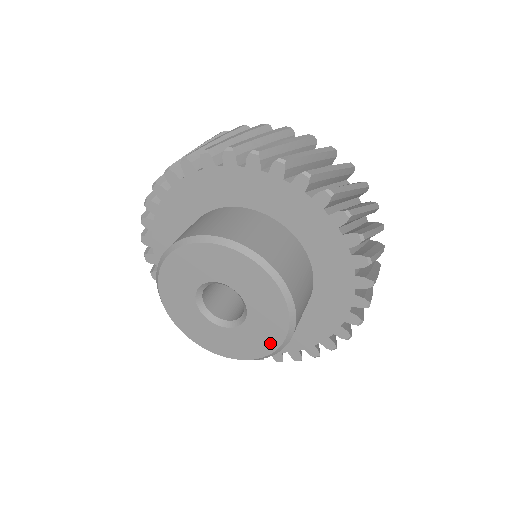
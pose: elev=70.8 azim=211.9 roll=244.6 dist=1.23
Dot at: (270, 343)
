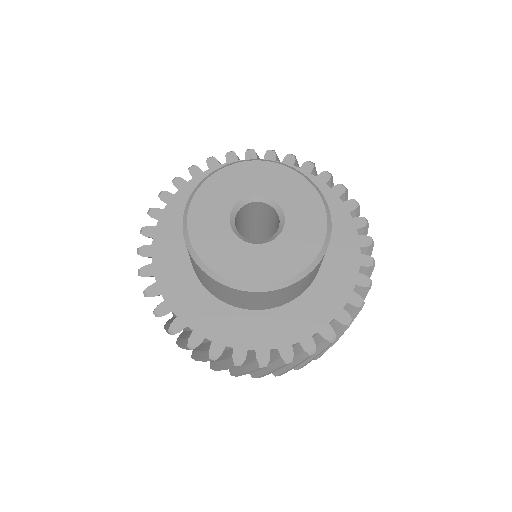
Dot at: (313, 201)
